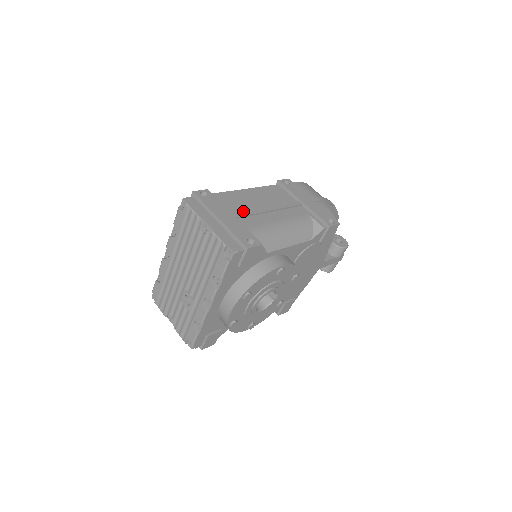
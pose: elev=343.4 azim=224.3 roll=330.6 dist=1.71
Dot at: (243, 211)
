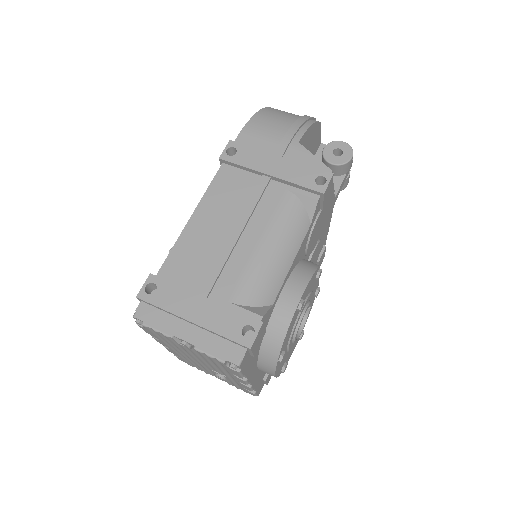
Dot at: (210, 272)
